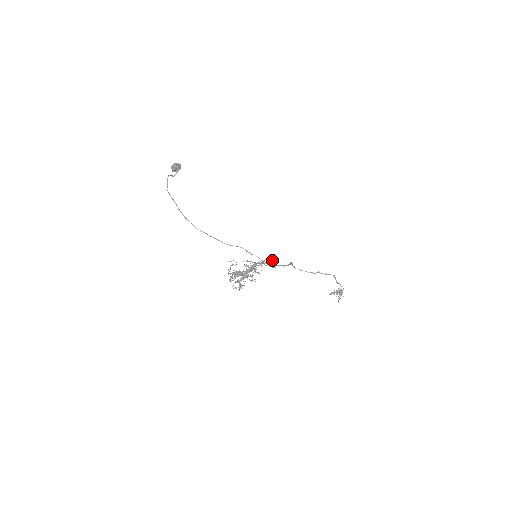
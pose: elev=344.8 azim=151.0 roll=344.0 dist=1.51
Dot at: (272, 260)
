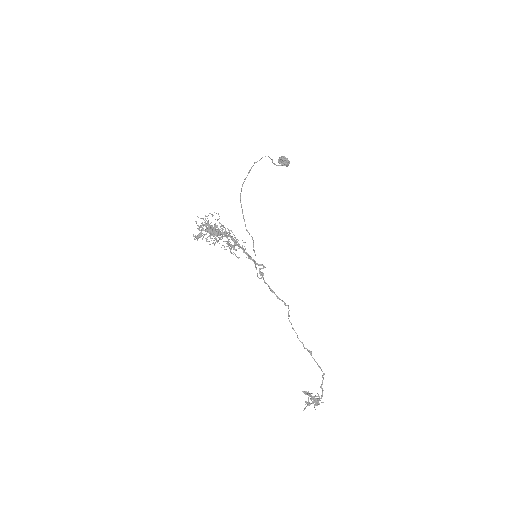
Dot at: (262, 268)
